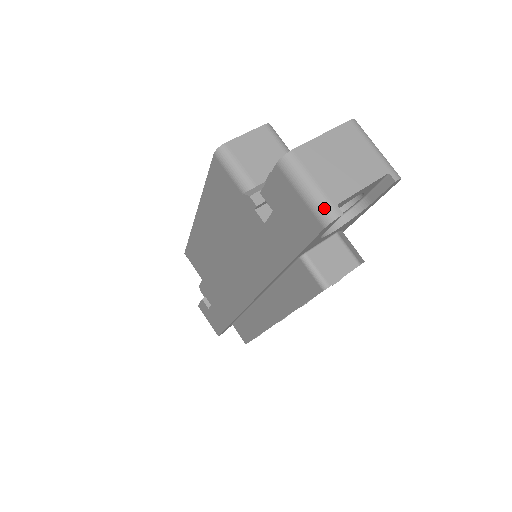
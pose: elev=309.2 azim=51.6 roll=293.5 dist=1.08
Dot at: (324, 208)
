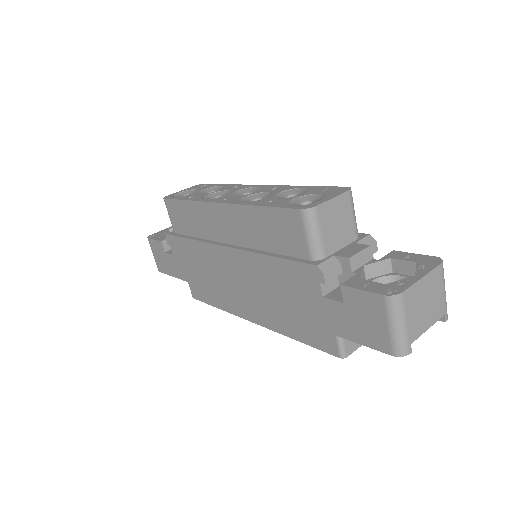
Dot at: (403, 345)
